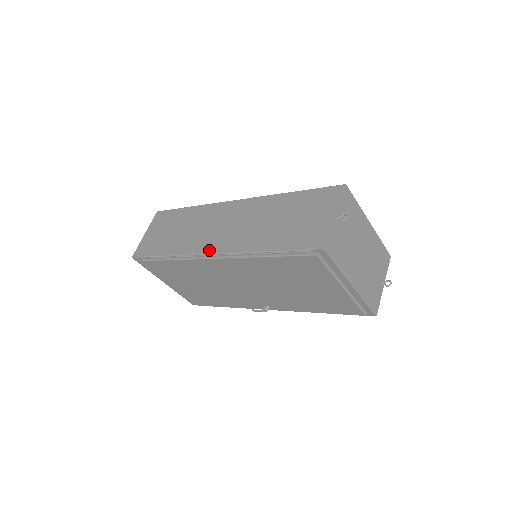
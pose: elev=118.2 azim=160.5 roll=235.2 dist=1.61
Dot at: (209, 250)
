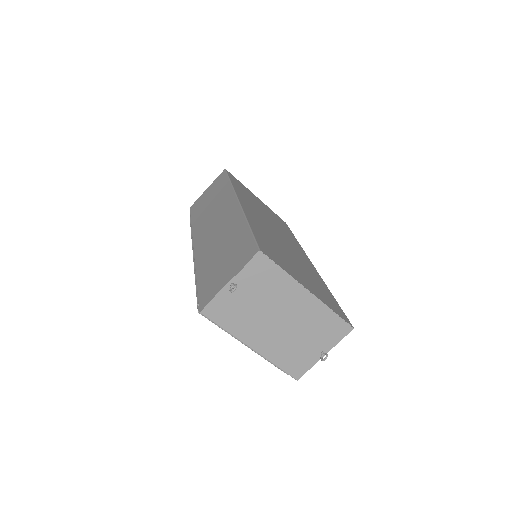
Dot at: (196, 242)
